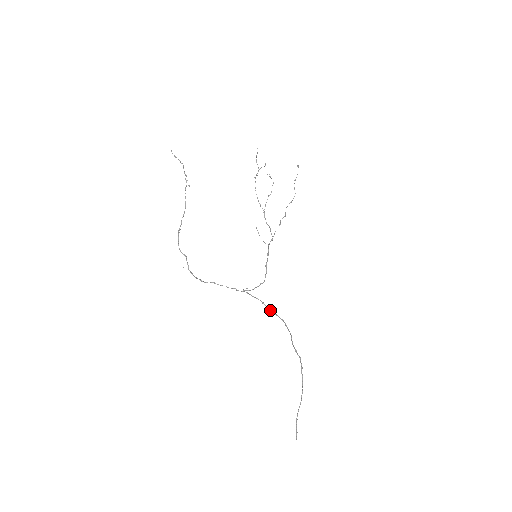
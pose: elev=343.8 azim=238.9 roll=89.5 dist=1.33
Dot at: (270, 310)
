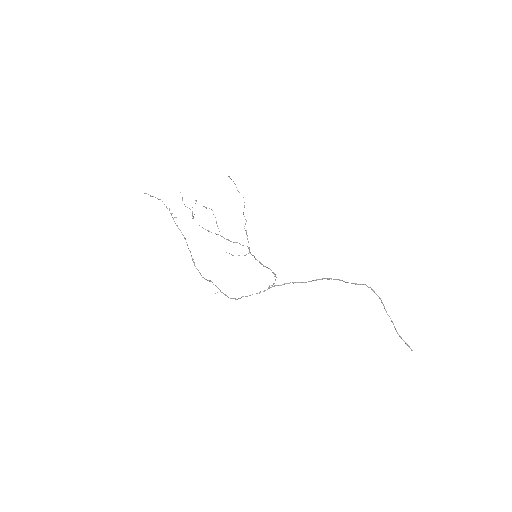
Dot at: (304, 282)
